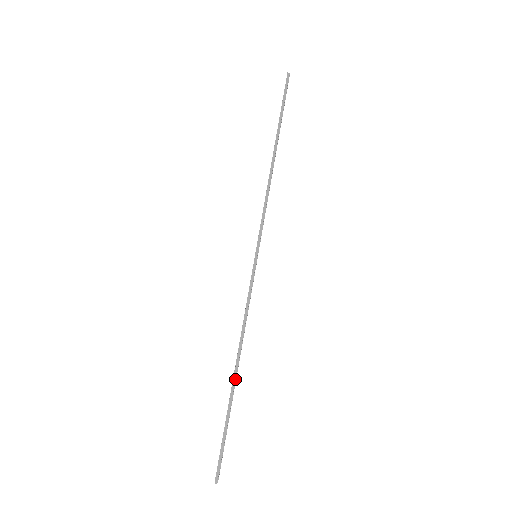
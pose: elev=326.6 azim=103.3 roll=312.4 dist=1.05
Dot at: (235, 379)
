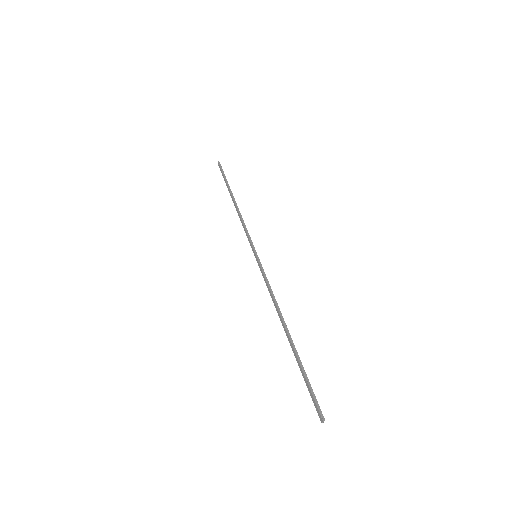
Dot at: (290, 336)
